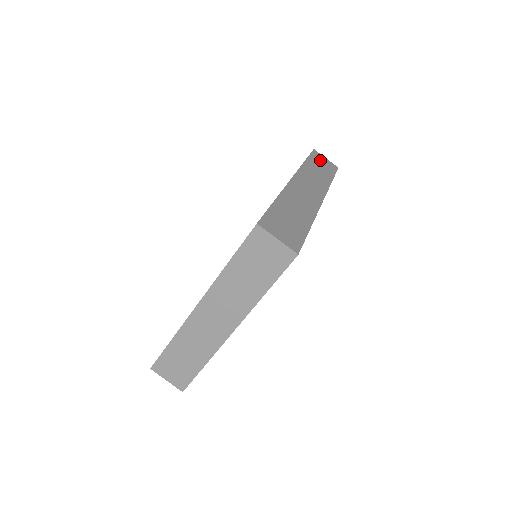
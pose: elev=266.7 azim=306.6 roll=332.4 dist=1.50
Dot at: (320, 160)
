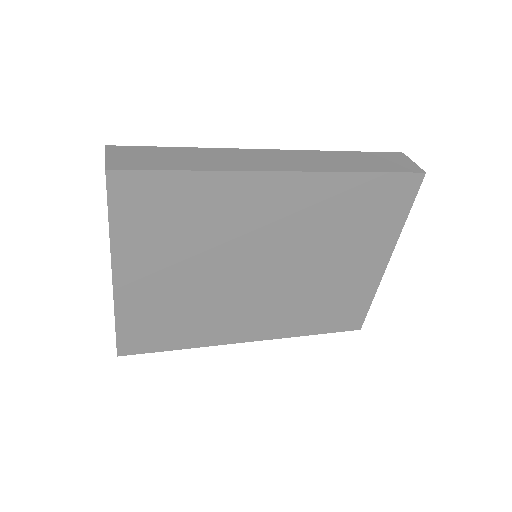
Dot at: (389, 159)
